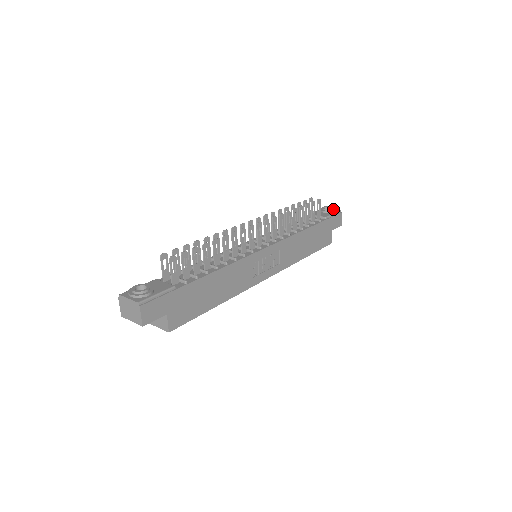
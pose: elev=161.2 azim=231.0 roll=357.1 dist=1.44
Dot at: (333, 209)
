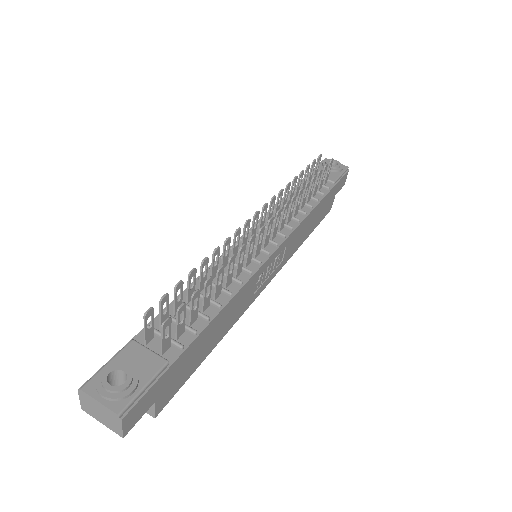
Dot at: (340, 166)
